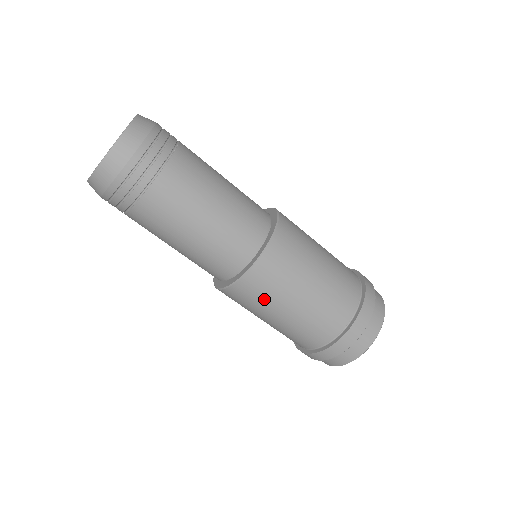
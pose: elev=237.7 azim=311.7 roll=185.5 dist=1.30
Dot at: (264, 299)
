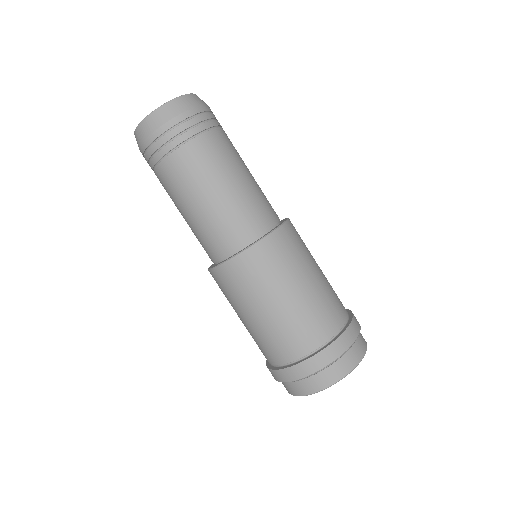
Dot at: (276, 270)
